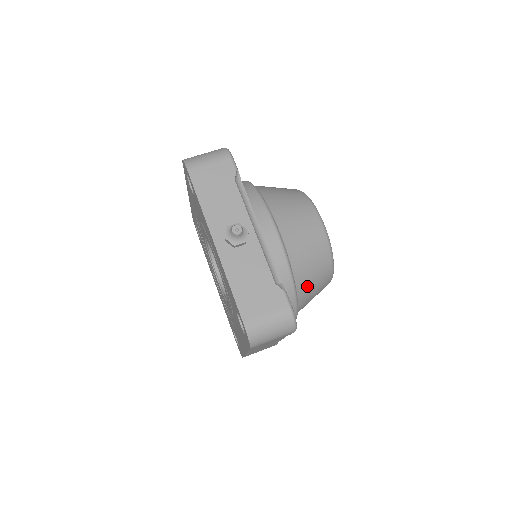
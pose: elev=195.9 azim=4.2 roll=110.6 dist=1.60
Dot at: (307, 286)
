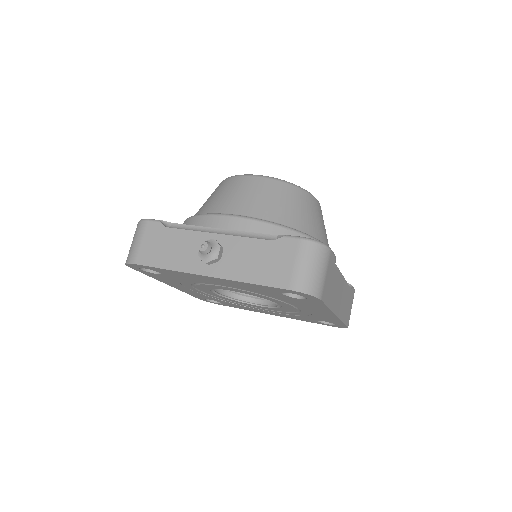
Dot at: (303, 220)
